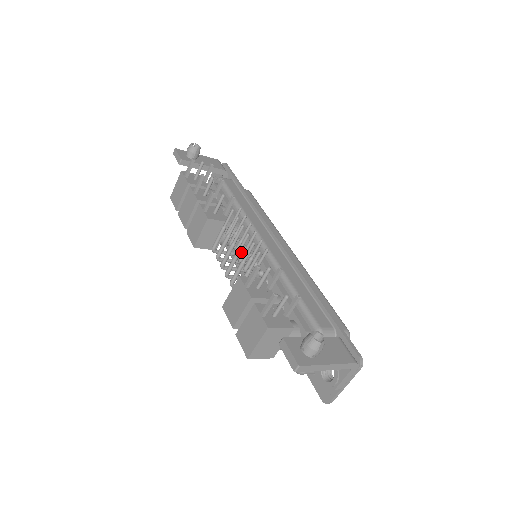
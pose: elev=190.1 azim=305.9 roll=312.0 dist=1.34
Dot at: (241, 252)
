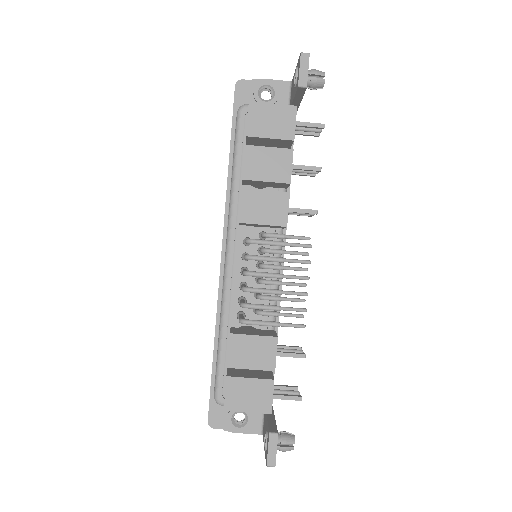
Dot at: (253, 246)
